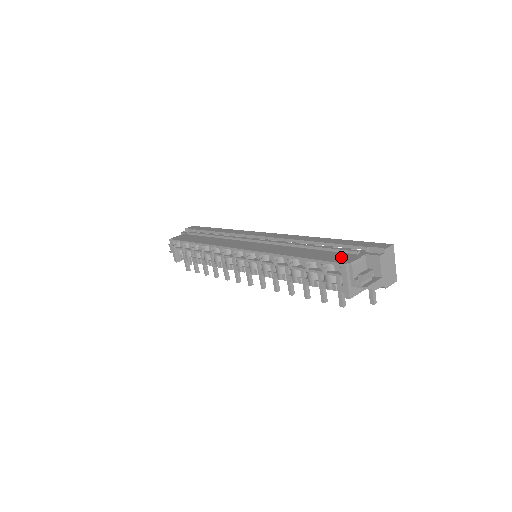
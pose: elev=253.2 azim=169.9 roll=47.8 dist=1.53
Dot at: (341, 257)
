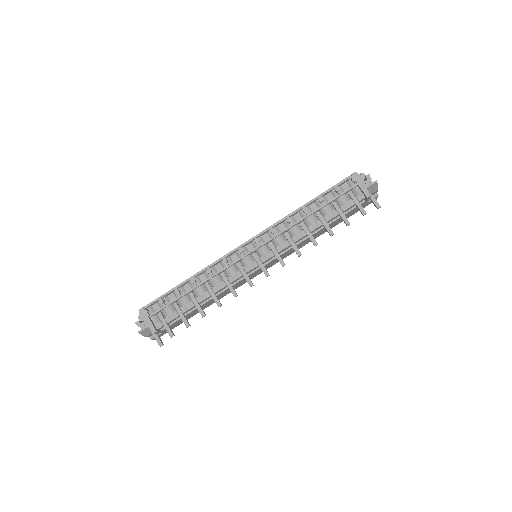
Dot at: occluded
